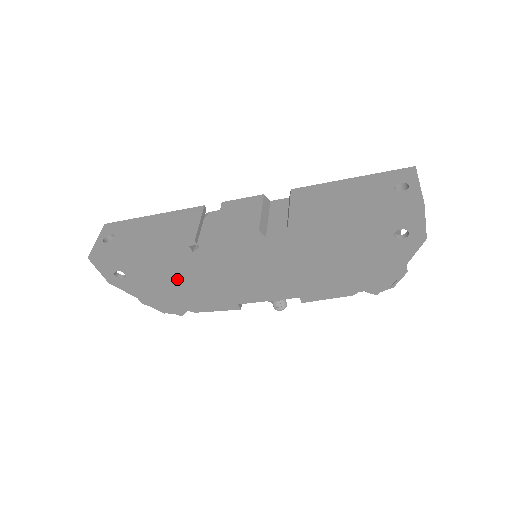
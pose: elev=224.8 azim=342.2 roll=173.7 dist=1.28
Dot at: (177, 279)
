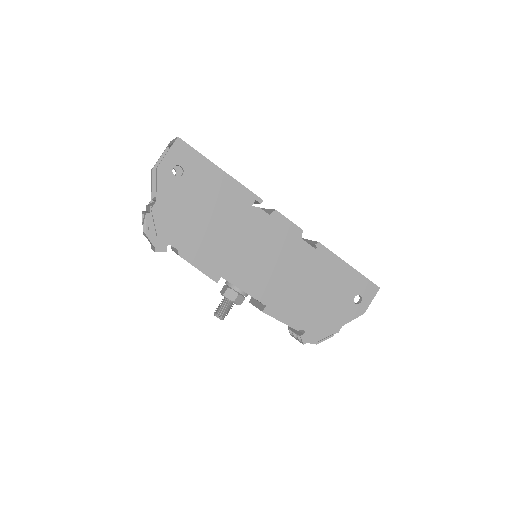
Dot at: (212, 215)
